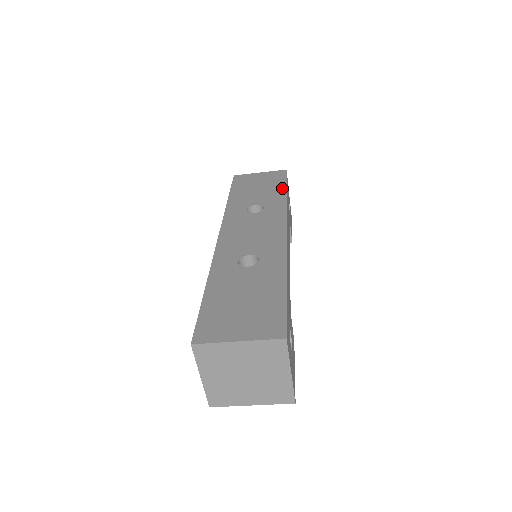
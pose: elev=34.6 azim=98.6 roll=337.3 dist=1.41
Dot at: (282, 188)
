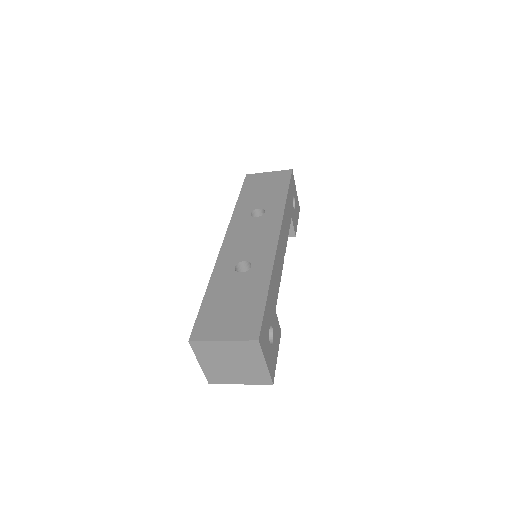
Dot at: (284, 190)
